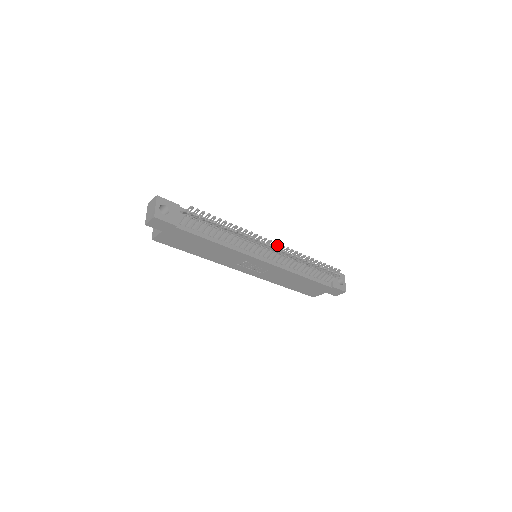
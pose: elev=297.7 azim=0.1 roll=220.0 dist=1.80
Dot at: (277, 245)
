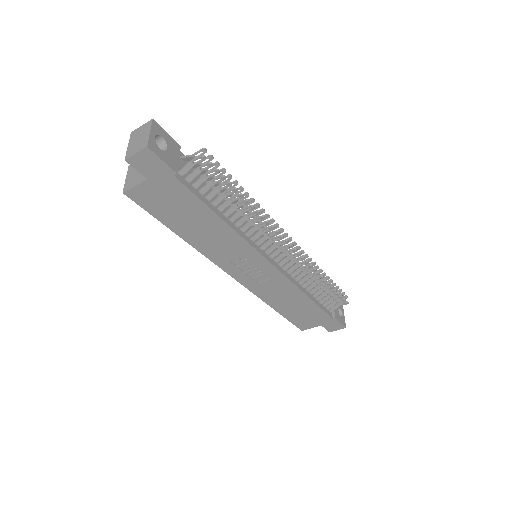
Dot at: (292, 243)
